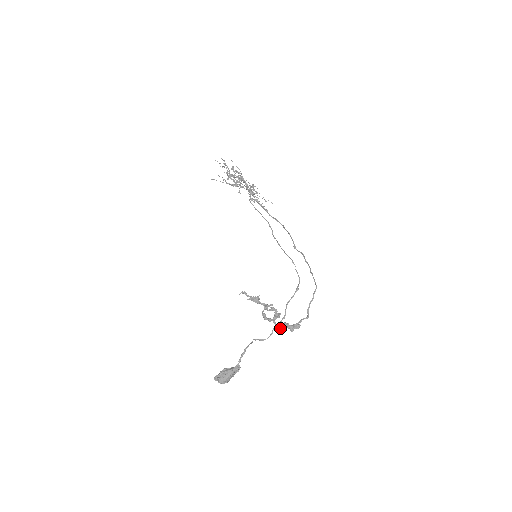
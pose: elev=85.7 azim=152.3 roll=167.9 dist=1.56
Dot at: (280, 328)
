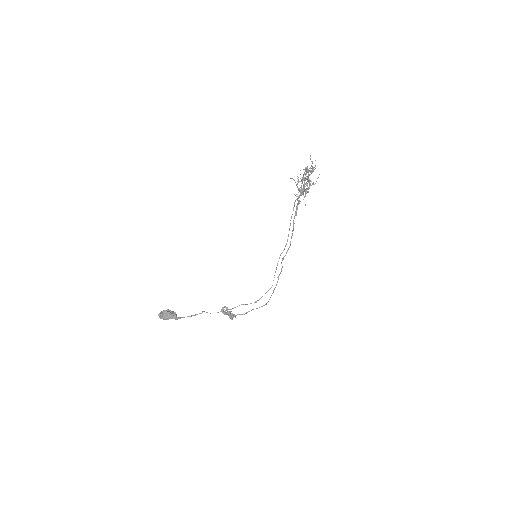
Dot at: occluded
